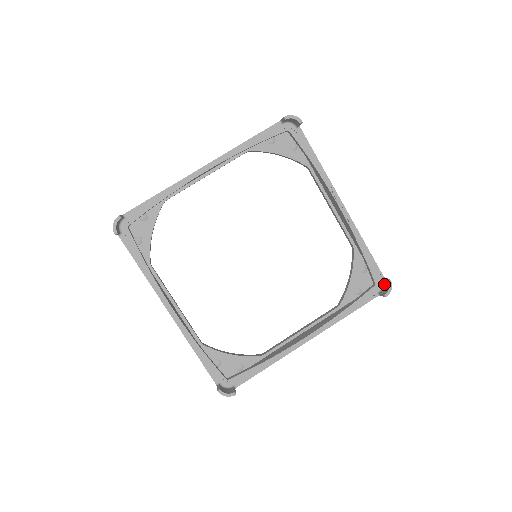
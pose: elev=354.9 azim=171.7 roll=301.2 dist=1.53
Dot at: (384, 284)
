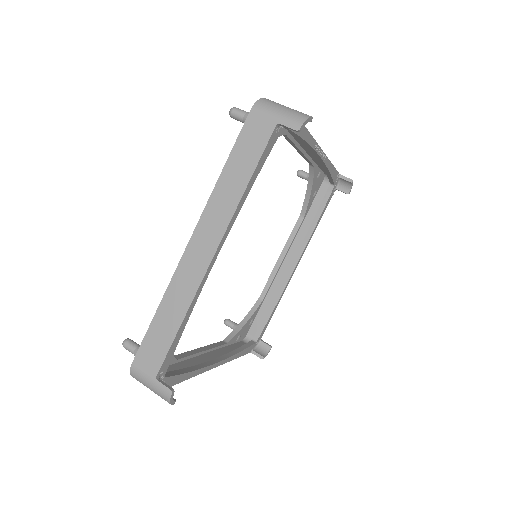
Dot at: (342, 181)
